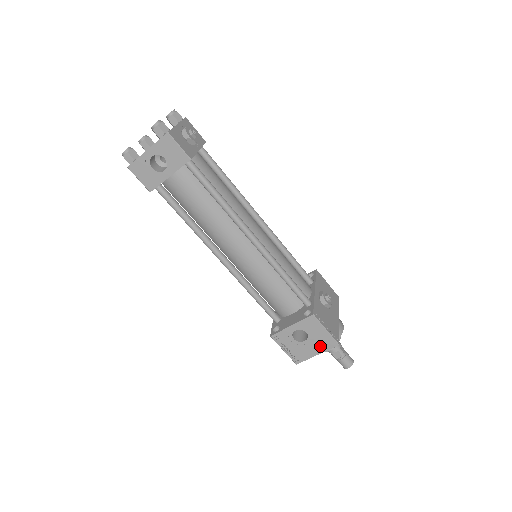
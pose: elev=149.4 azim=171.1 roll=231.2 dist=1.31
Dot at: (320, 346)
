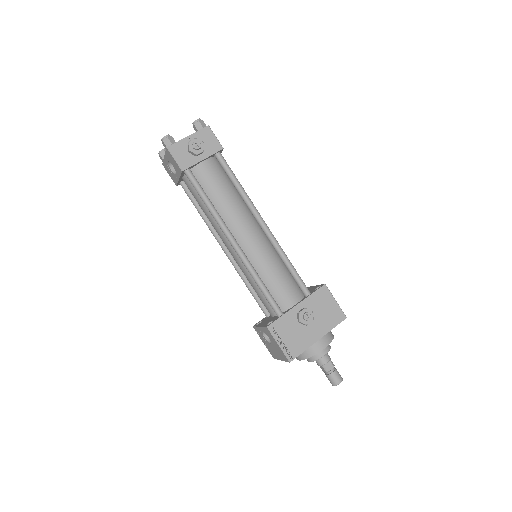
Dot at: (280, 355)
